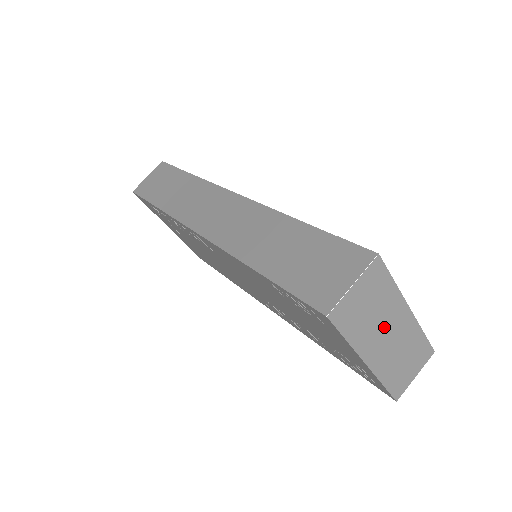
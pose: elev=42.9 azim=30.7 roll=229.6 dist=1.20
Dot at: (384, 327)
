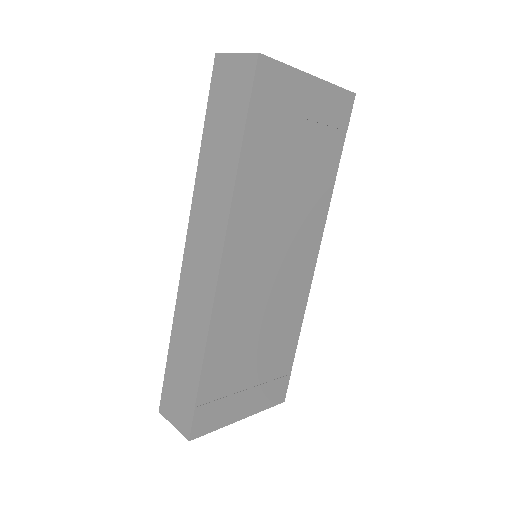
Dot at: occluded
